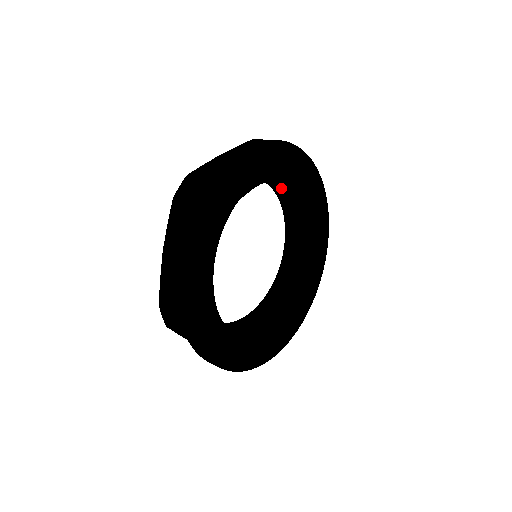
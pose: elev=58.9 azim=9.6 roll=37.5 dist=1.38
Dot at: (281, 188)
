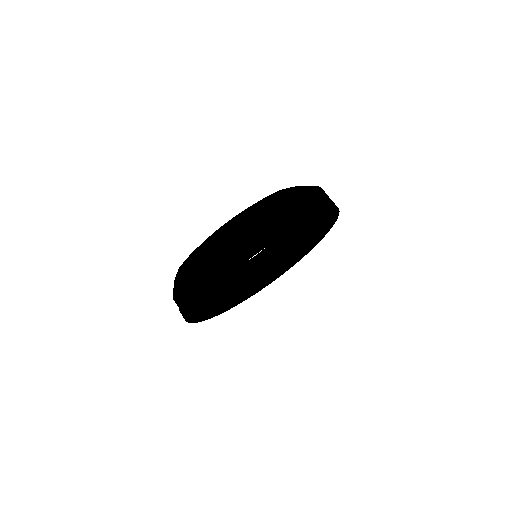
Dot at: occluded
